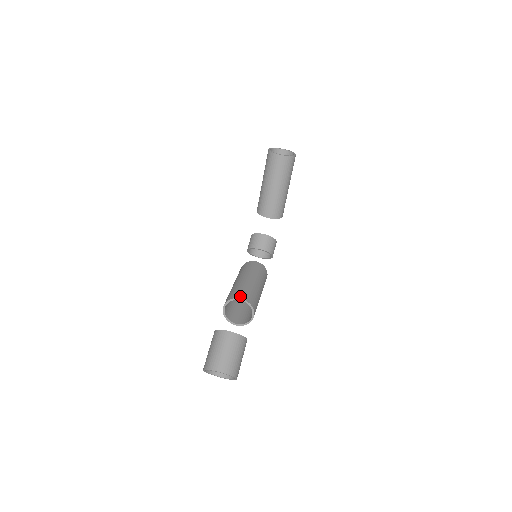
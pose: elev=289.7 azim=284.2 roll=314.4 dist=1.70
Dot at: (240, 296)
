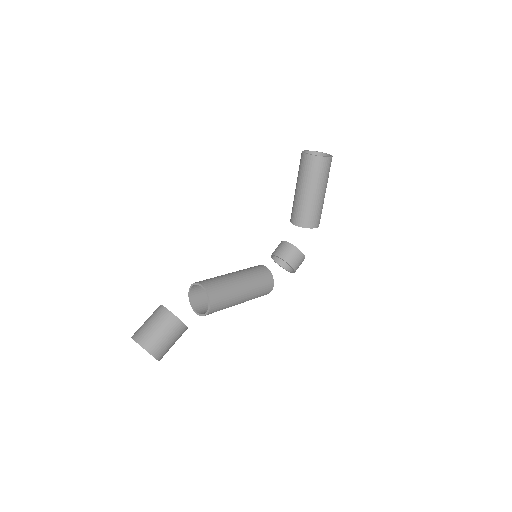
Dot at: (202, 282)
